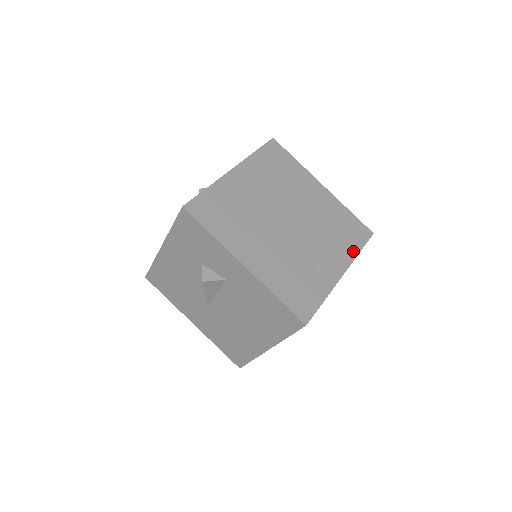
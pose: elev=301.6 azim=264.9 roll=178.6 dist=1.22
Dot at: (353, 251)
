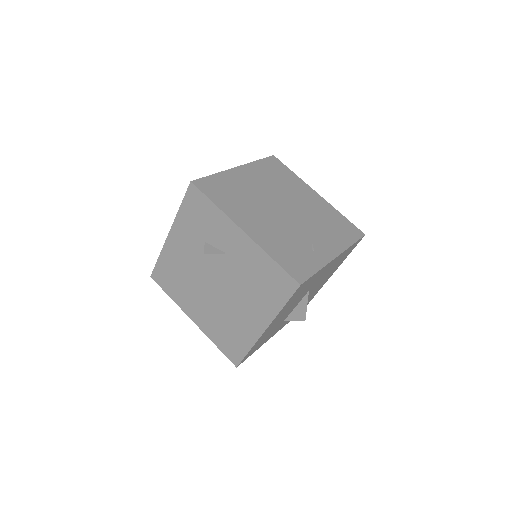
Dot at: (346, 243)
